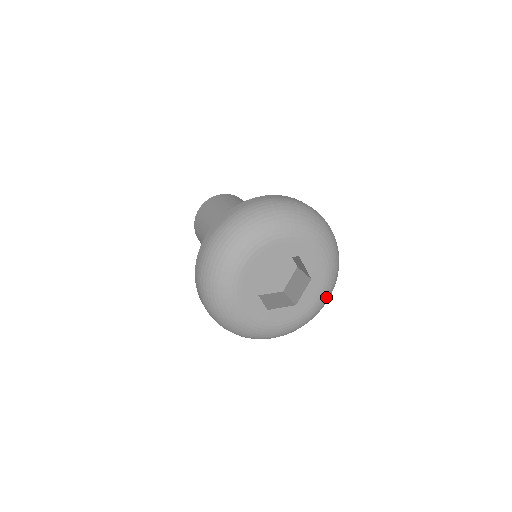
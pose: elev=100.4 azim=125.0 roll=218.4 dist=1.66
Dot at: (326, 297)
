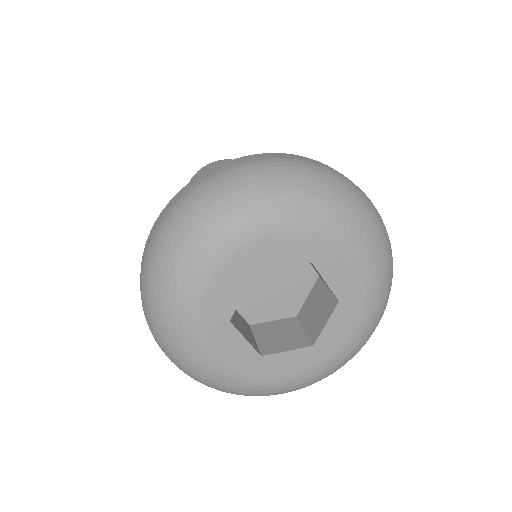
Dot at: (367, 241)
